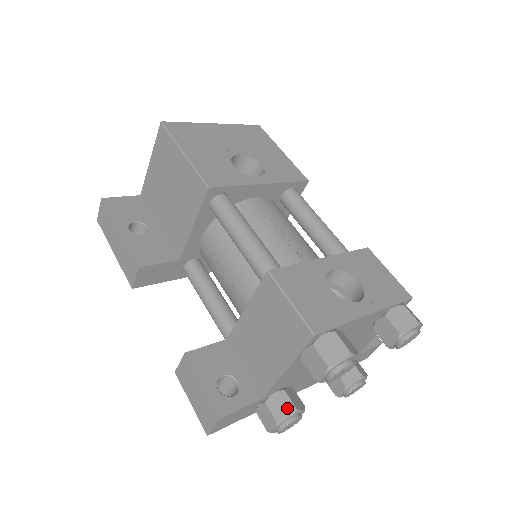
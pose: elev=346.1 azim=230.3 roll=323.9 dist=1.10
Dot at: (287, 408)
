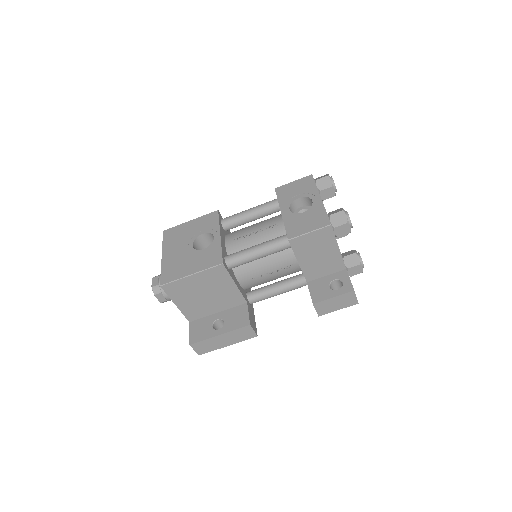
Dot at: (354, 258)
